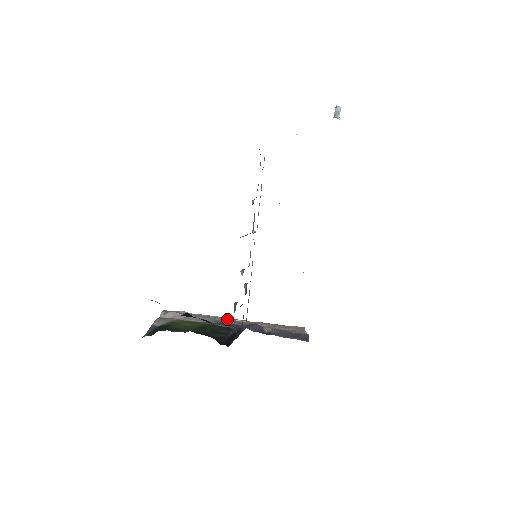
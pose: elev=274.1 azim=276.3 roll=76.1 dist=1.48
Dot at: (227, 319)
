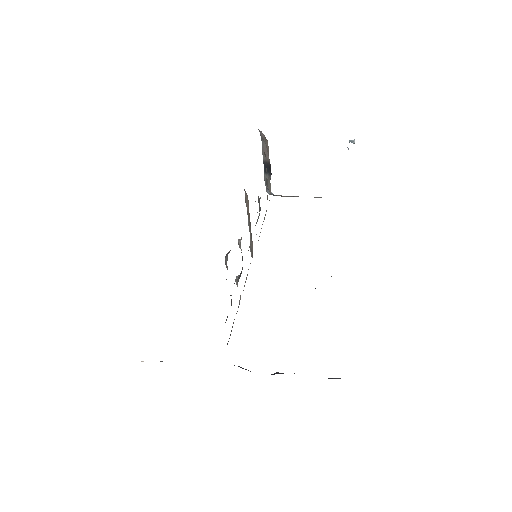
Dot at: occluded
